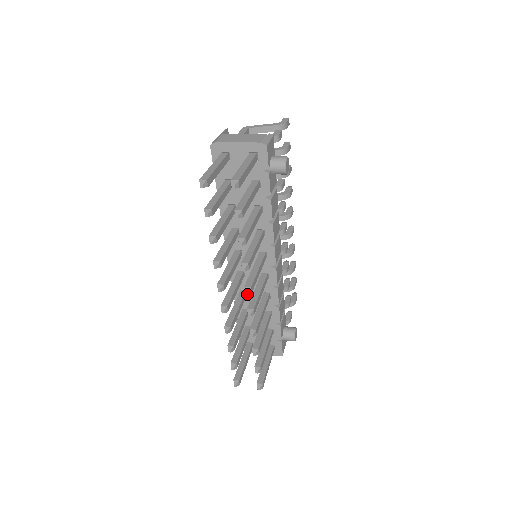
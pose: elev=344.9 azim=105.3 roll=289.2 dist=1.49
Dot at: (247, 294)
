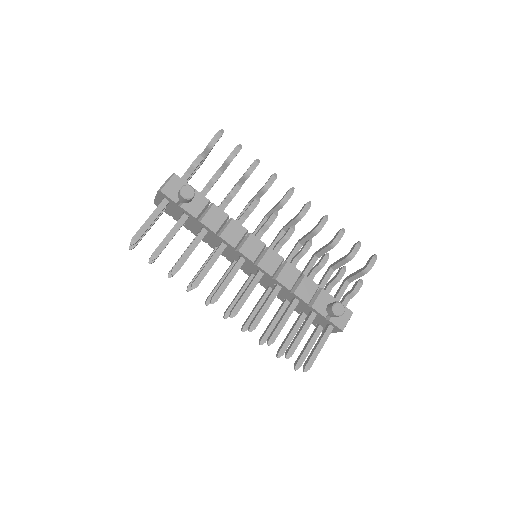
Dot at: (272, 288)
